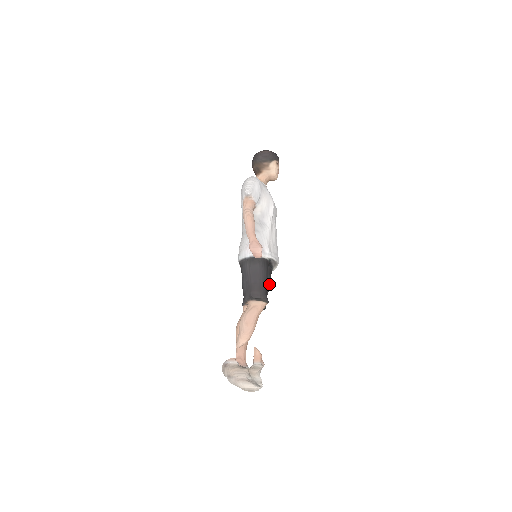
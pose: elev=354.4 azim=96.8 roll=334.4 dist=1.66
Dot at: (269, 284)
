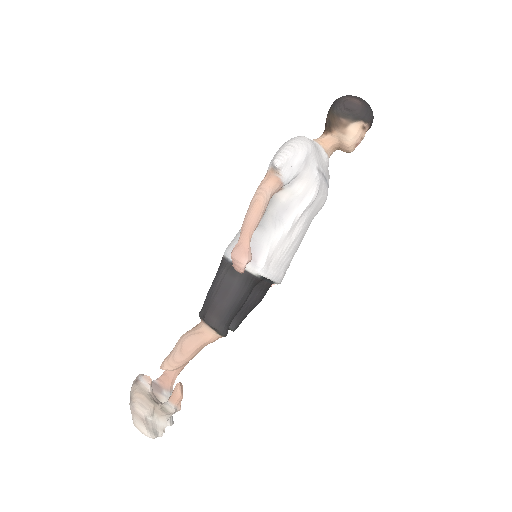
Dot at: (255, 302)
